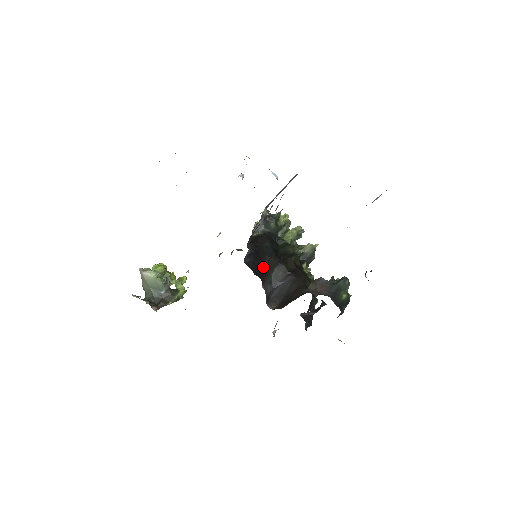
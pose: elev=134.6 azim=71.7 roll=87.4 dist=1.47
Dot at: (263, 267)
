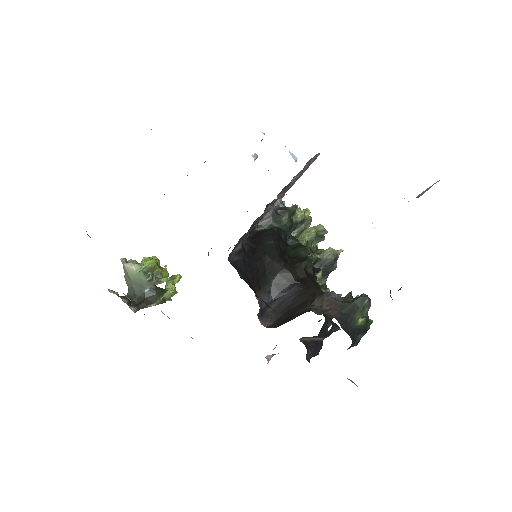
Dot at: (260, 270)
